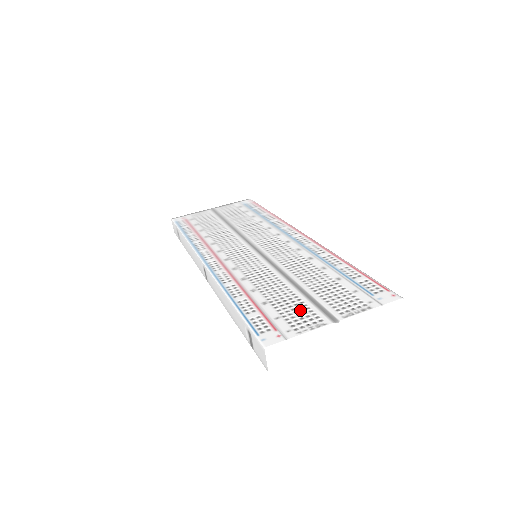
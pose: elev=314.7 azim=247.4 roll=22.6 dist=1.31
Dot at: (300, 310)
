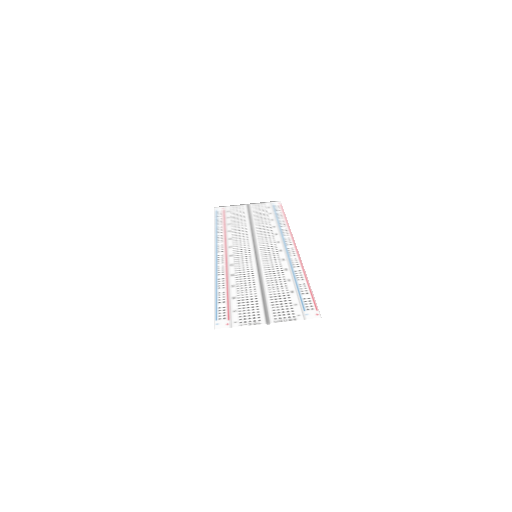
Dot at: (252, 309)
